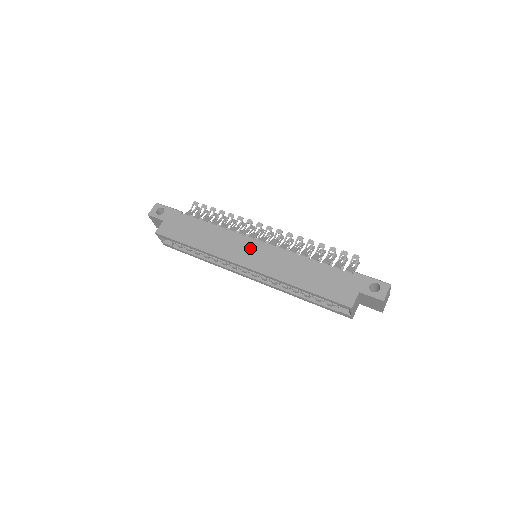
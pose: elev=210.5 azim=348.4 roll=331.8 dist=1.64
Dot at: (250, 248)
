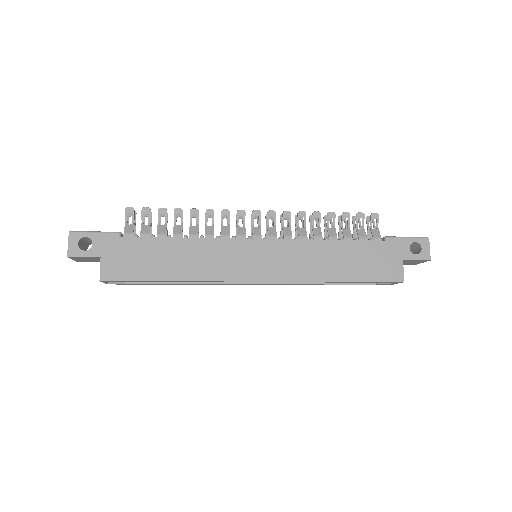
Dot at: (253, 253)
